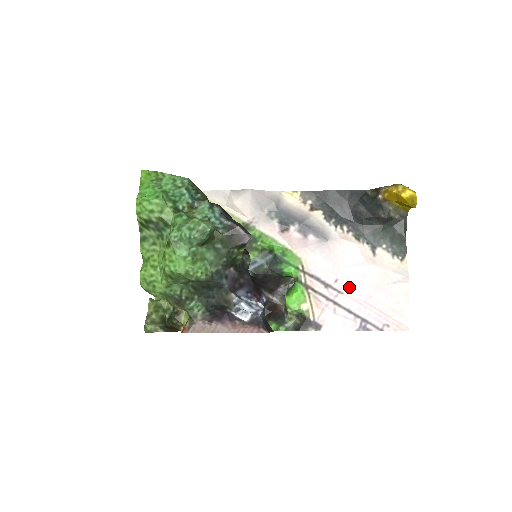
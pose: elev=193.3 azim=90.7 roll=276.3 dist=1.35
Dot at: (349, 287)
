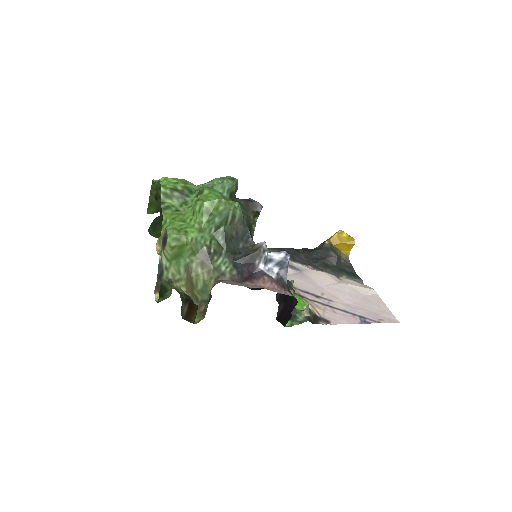
Dot at: (335, 297)
